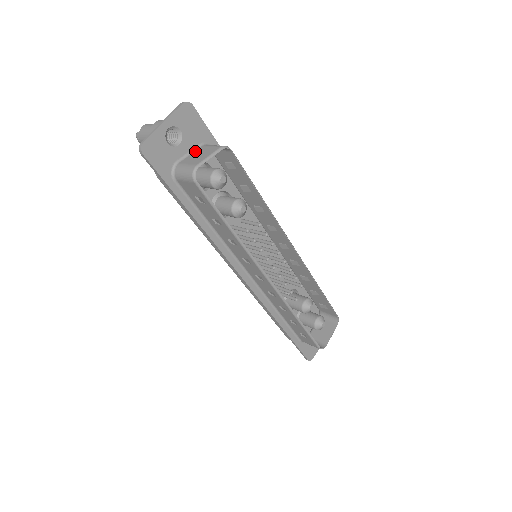
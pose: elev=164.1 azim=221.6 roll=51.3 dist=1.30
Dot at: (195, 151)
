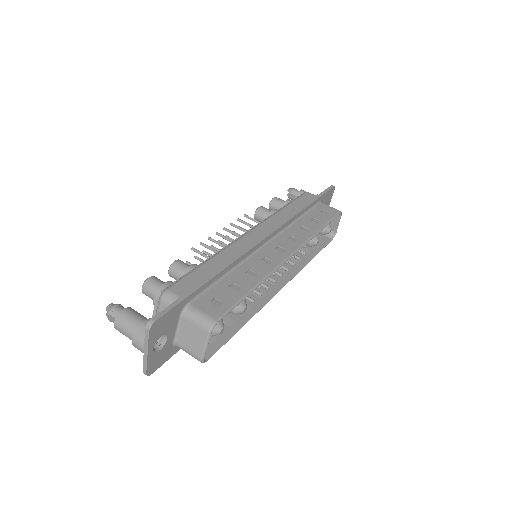
Dot at: (181, 325)
